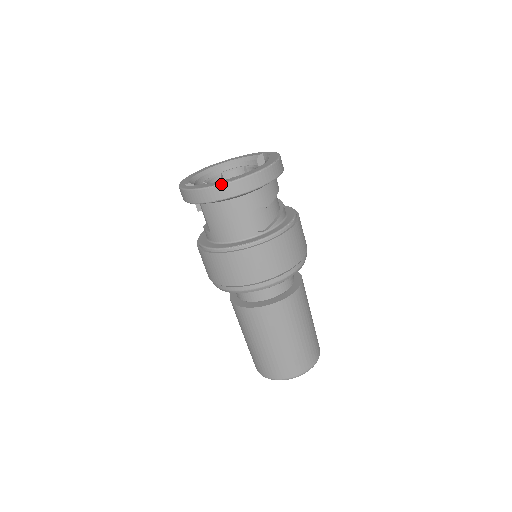
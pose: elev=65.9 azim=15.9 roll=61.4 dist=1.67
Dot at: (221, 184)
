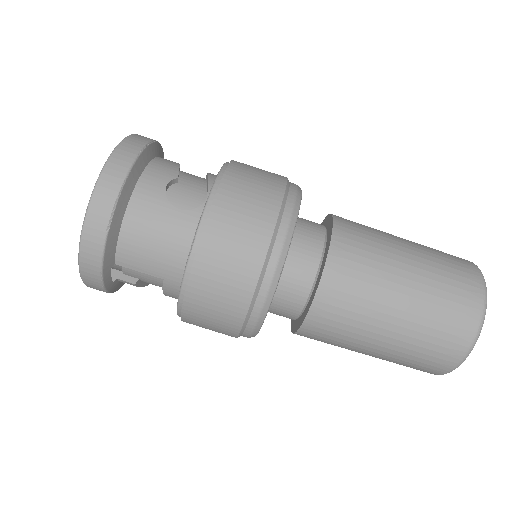
Dot at: (88, 203)
